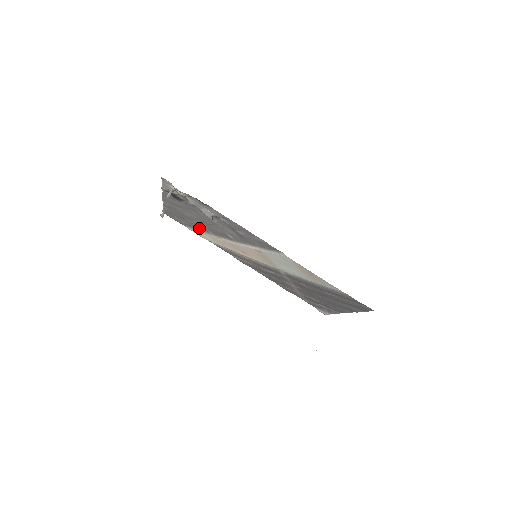
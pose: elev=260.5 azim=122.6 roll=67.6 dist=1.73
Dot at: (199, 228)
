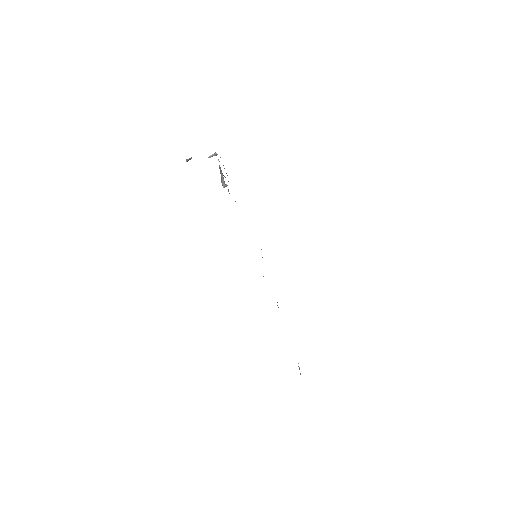
Dot at: occluded
